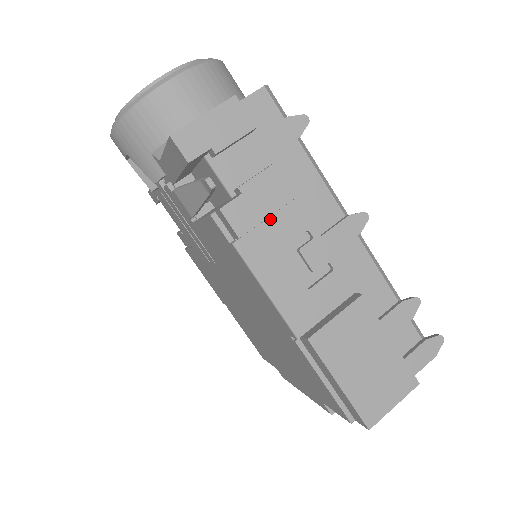
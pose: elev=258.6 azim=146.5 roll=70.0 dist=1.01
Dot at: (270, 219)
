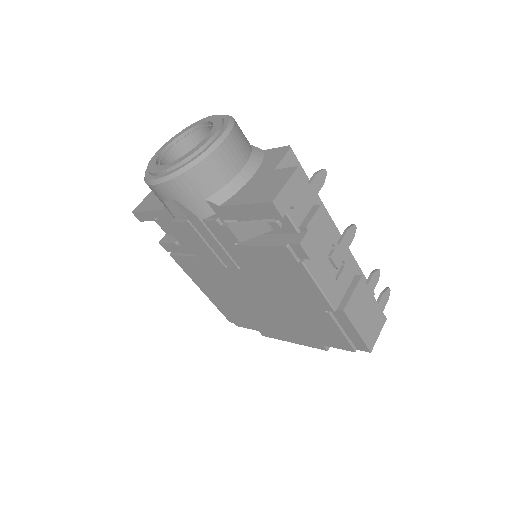
Dot at: occluded
